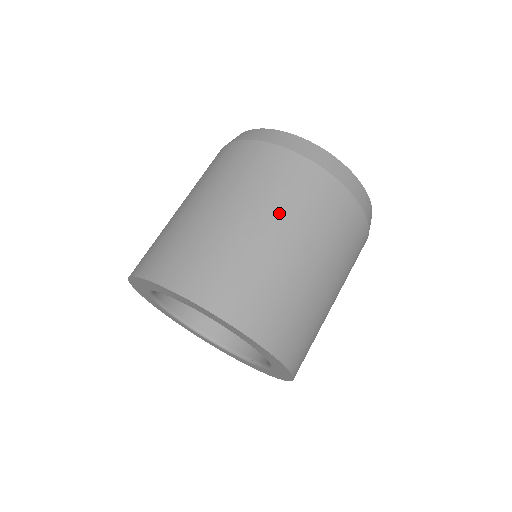
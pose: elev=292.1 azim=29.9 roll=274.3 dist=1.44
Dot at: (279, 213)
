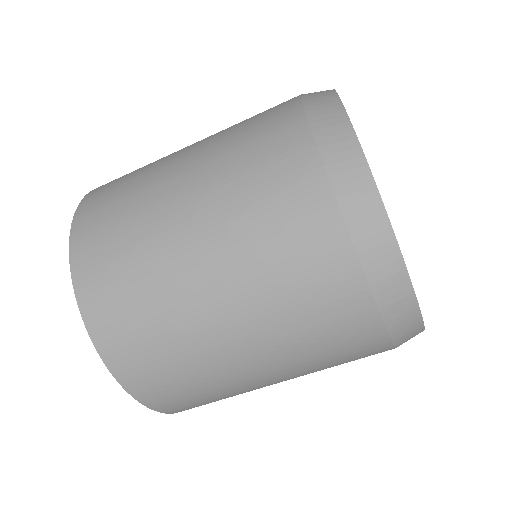
Dot at: (241, 271)
